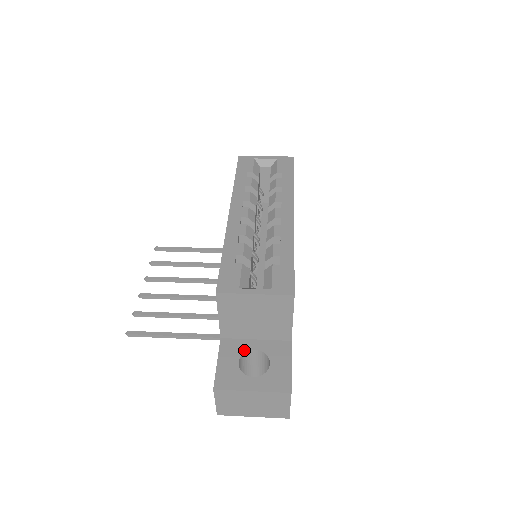
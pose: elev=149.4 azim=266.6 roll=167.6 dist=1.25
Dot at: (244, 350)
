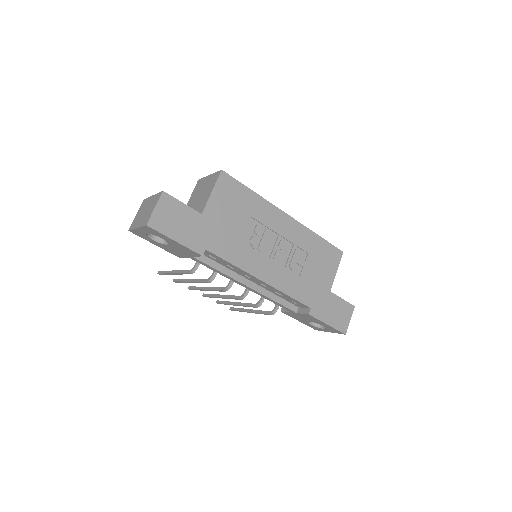
Dot at: occluded
